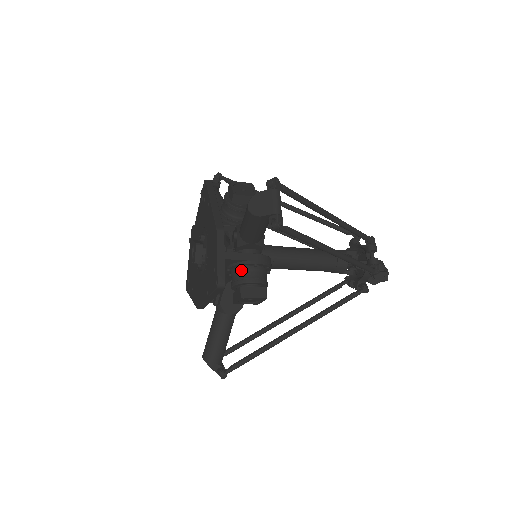
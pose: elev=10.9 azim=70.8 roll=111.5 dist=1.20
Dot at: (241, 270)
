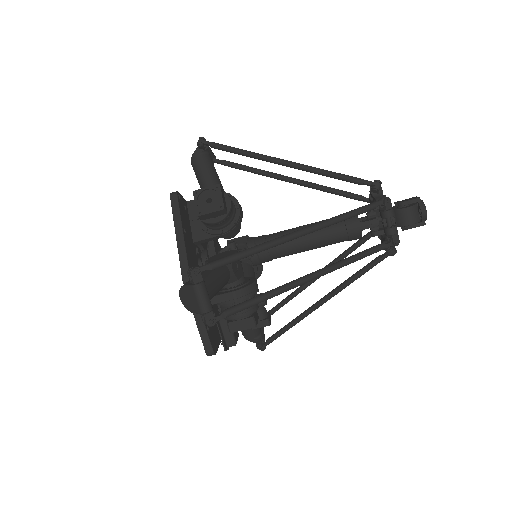
Dot at: occluded
